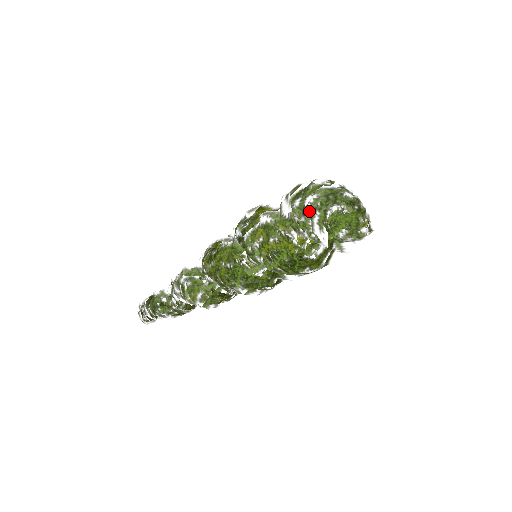
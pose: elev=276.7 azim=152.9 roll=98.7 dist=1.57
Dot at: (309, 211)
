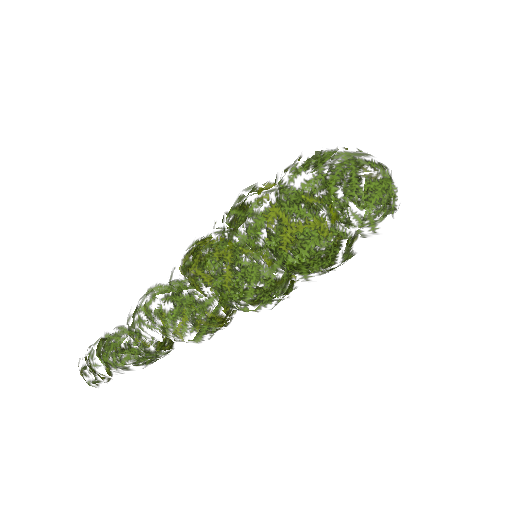
Dot at: (333, 180)
